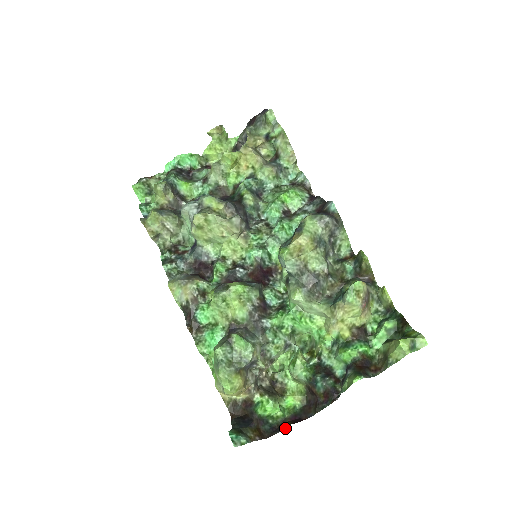
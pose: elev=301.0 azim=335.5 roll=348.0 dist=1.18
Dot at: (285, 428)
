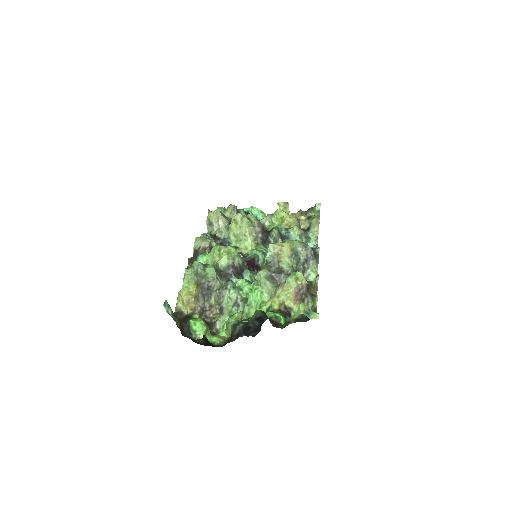
Dot at: (198, 339)
